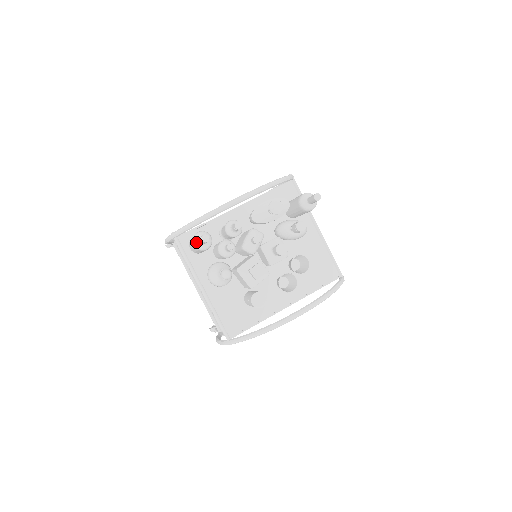
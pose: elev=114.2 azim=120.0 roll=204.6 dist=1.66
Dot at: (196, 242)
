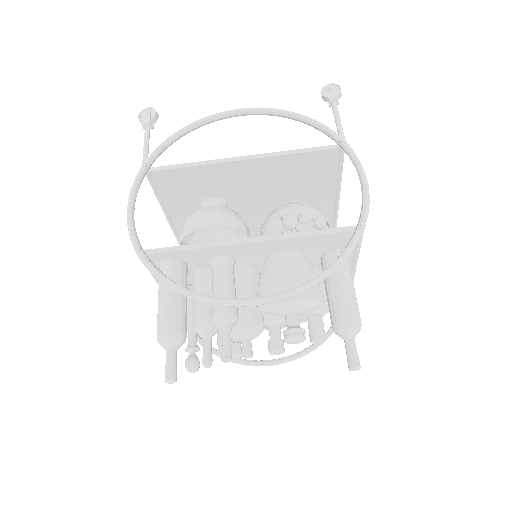
Dot at: (161, 345)
